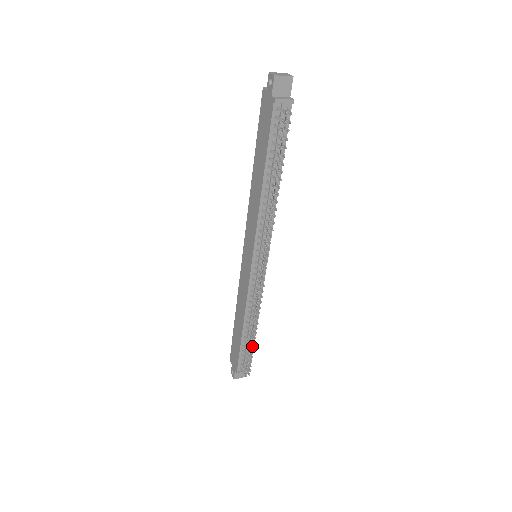
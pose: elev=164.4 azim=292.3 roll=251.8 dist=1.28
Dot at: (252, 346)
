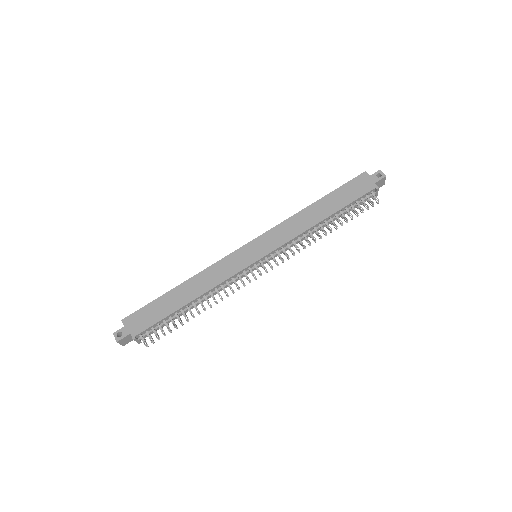
Dot at: (181, 322)
